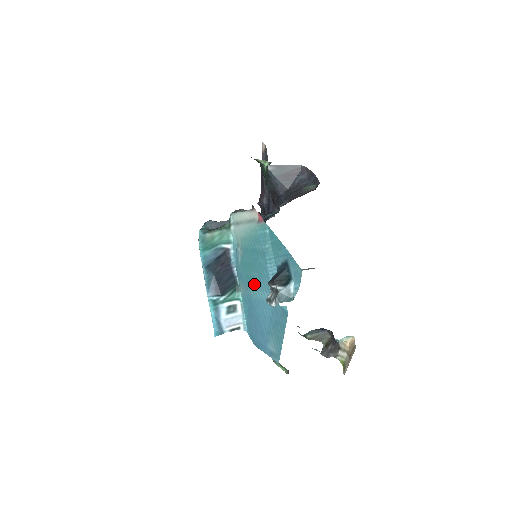
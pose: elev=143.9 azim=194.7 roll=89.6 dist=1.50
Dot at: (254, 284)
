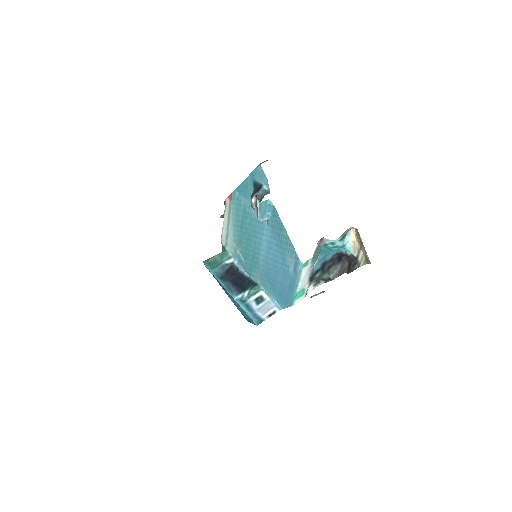
Dot at: (257, 251)
